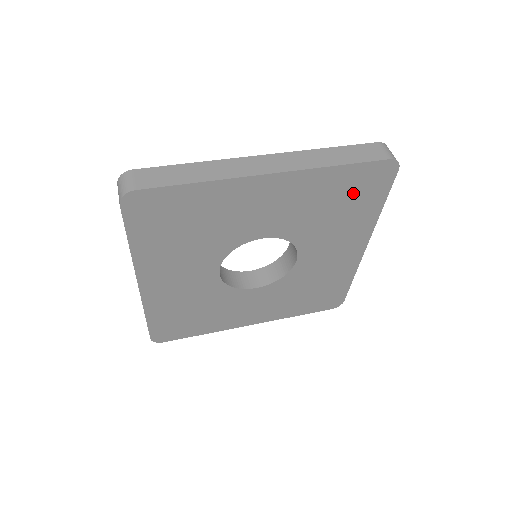
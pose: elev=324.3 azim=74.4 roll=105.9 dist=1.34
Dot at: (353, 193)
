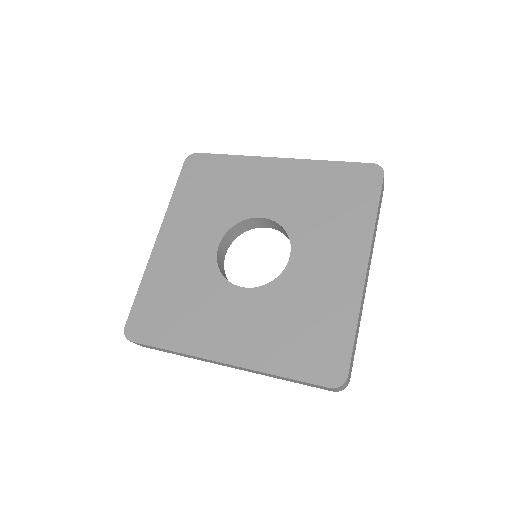
Dot at: (344, 190)
